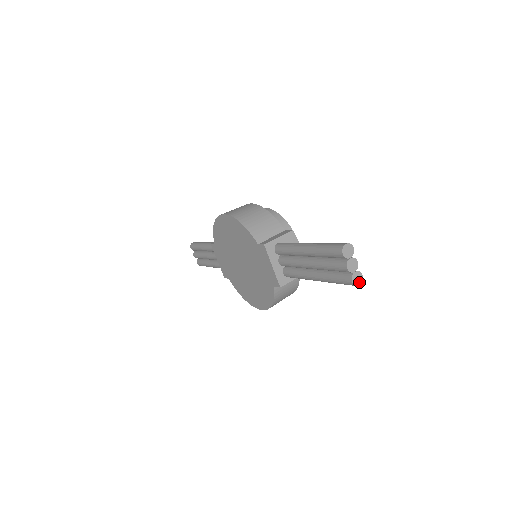
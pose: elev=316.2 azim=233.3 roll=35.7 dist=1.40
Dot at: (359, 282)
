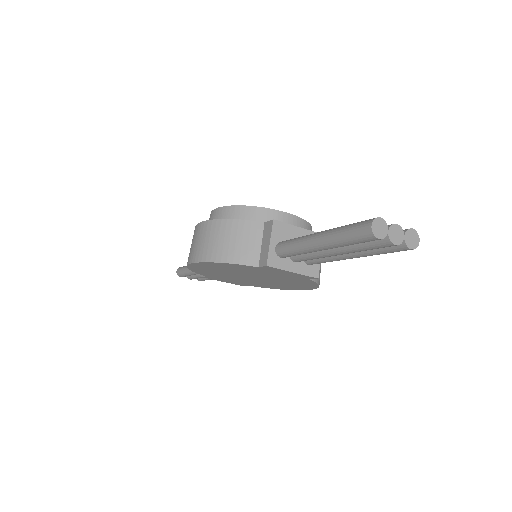
Dot at: (416, 239)
